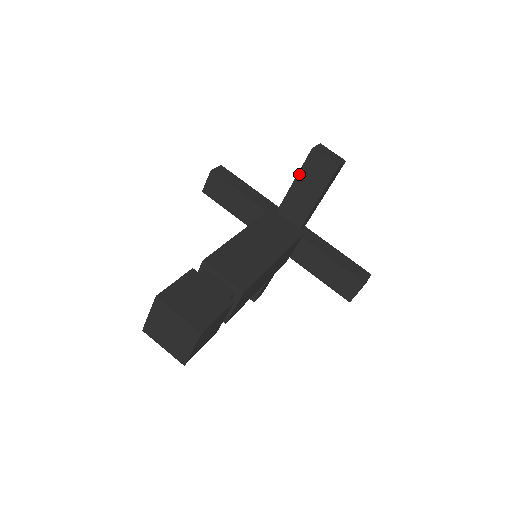
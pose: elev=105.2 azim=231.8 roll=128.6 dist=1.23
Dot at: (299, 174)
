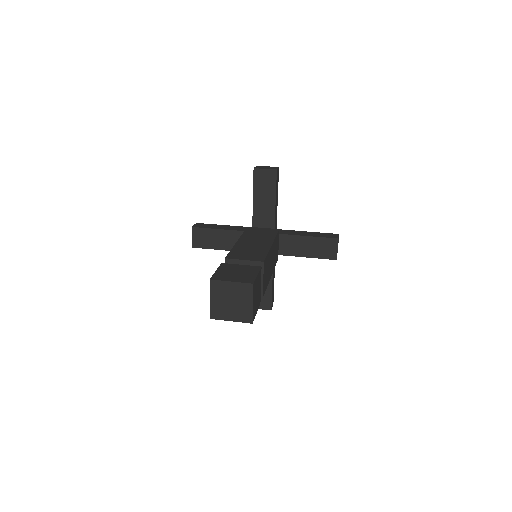
Dot at: (254, 190)
